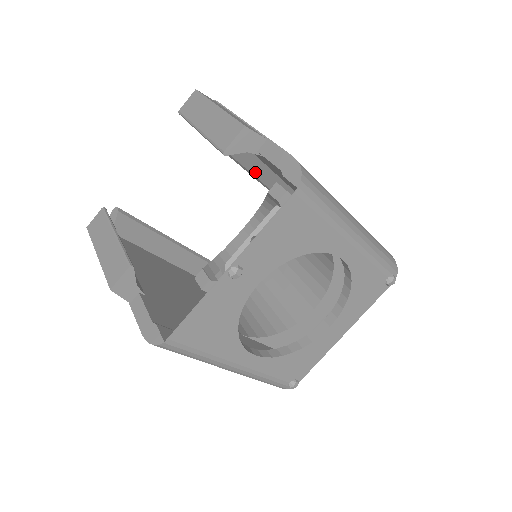
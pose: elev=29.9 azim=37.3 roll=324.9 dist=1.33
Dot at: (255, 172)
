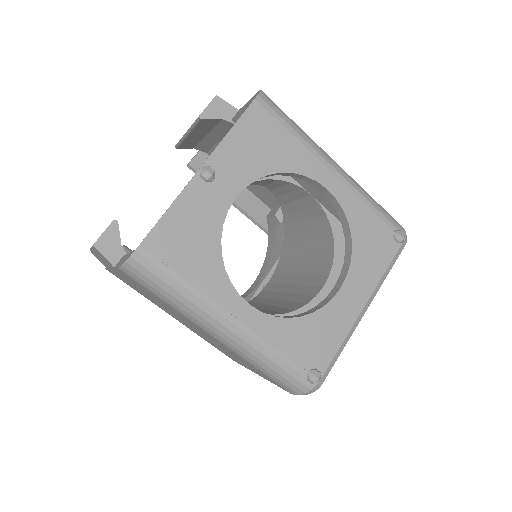
Dot at: (256, 216)
